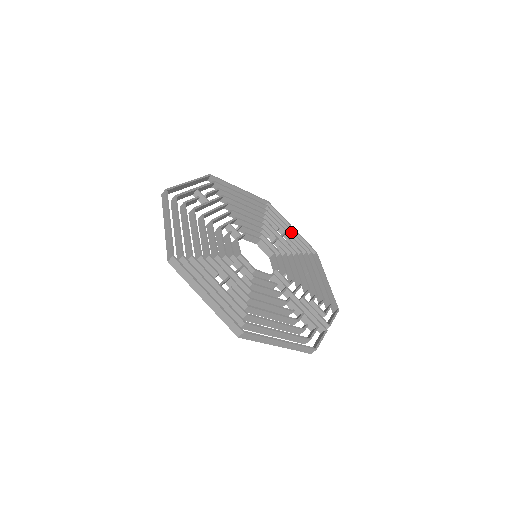
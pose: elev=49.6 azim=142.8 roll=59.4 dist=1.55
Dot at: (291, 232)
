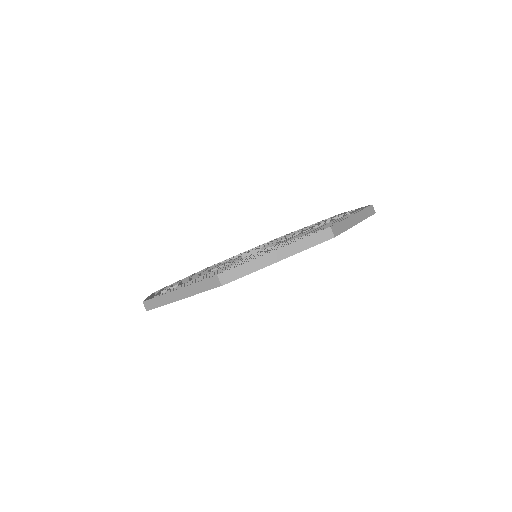
Dot at: occluded
